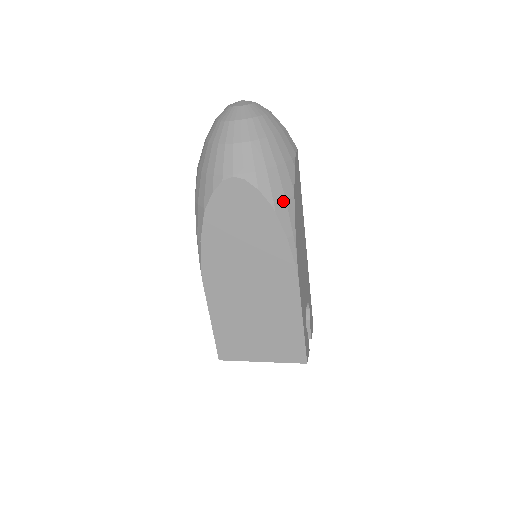
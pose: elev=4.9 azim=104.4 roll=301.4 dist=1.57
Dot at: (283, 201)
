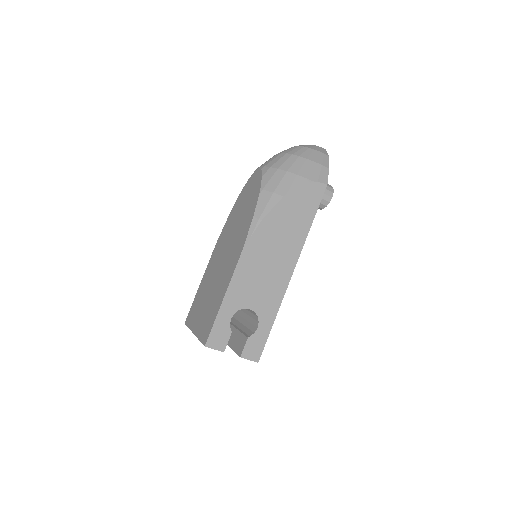
Dot at: (271, 192)
